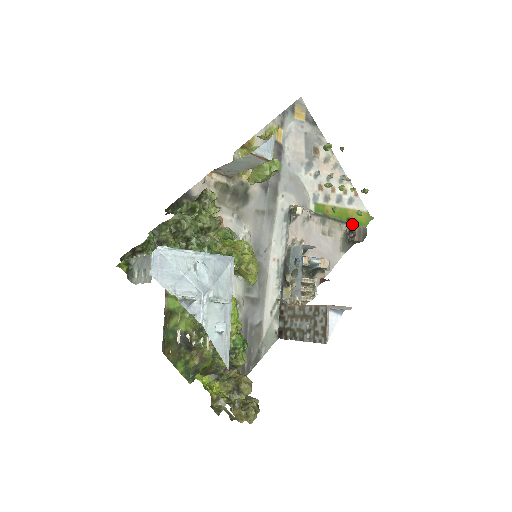
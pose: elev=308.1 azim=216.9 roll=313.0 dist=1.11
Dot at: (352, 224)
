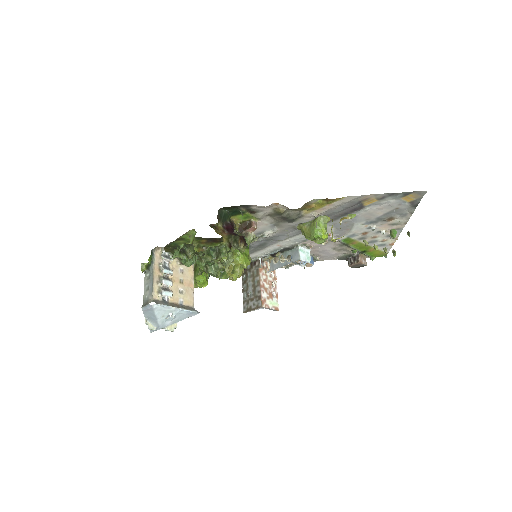
Dot at: (364, 254)
